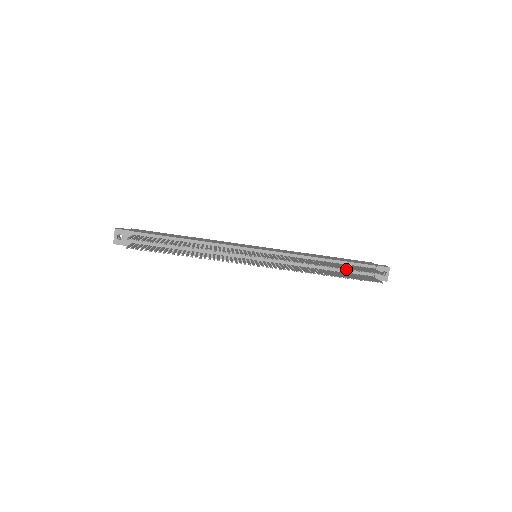
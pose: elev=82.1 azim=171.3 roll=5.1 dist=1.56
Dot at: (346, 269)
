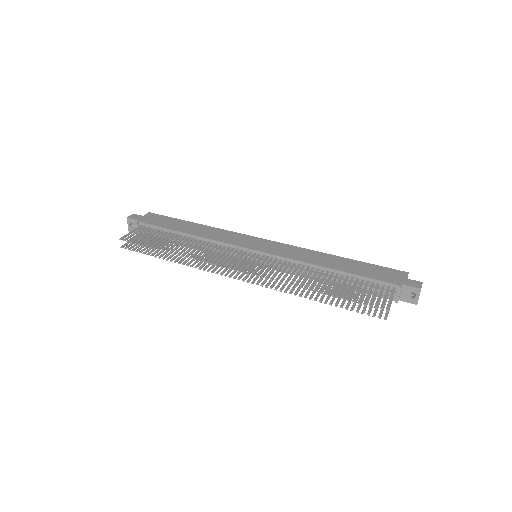
Dot at: (336, 297)
